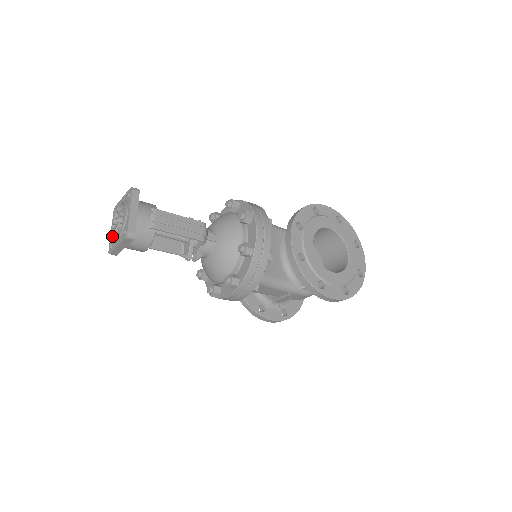
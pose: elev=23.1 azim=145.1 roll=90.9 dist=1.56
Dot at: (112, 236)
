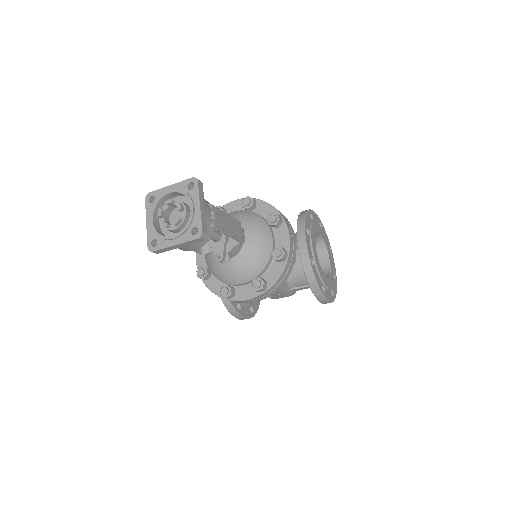
Dot at: (157, 230)
